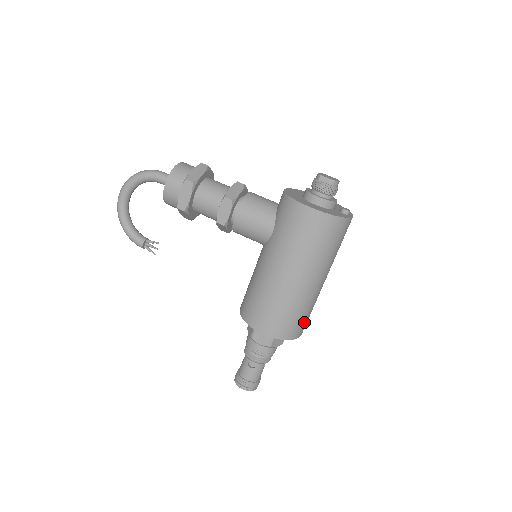
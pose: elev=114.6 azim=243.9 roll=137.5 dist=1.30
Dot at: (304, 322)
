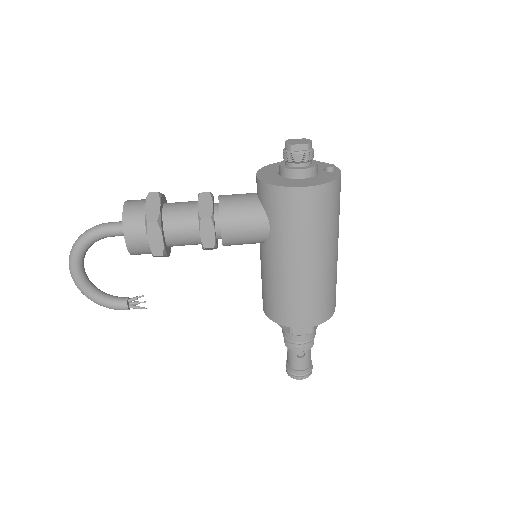
Dot at: (335, 293)
